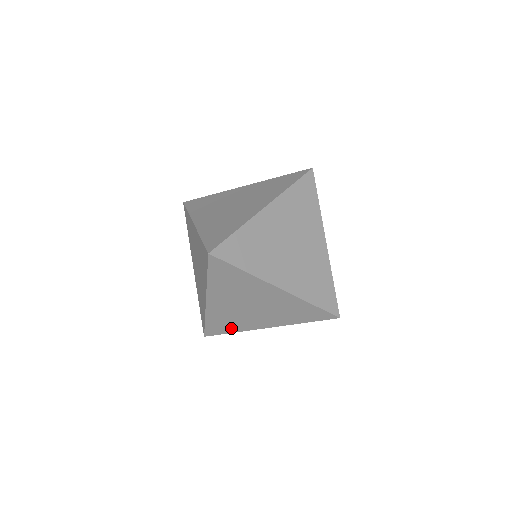
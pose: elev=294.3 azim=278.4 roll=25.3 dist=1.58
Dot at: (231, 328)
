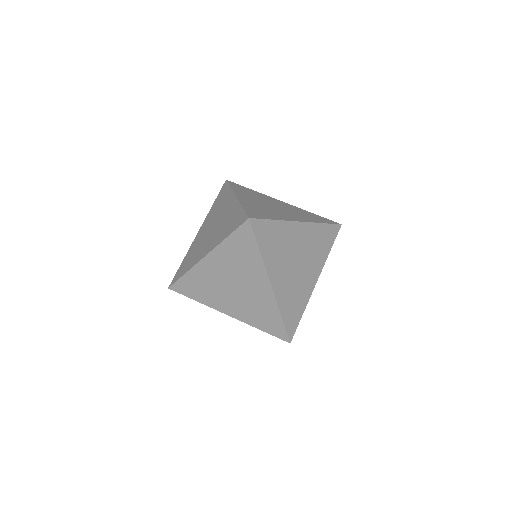
Dot at: (198, 295)
